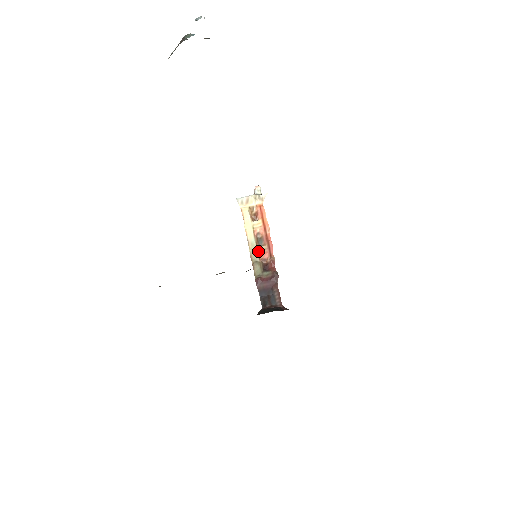
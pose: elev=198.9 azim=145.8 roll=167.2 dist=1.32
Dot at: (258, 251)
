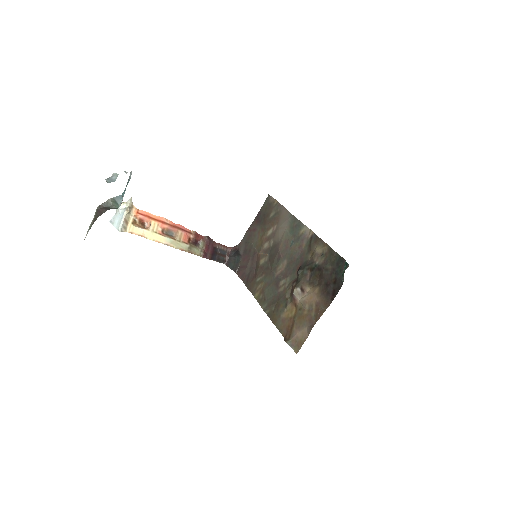
Dot at: (180, 241)
